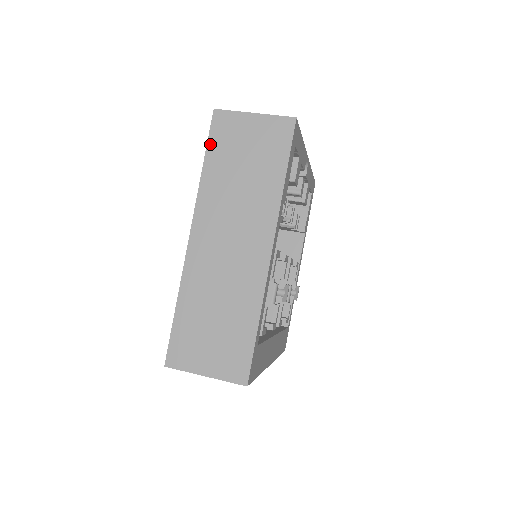
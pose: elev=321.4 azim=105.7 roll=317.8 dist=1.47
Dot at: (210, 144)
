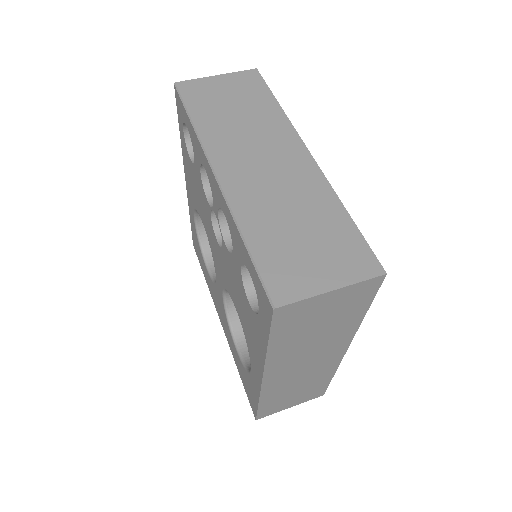
Dot at: (274, 332)
